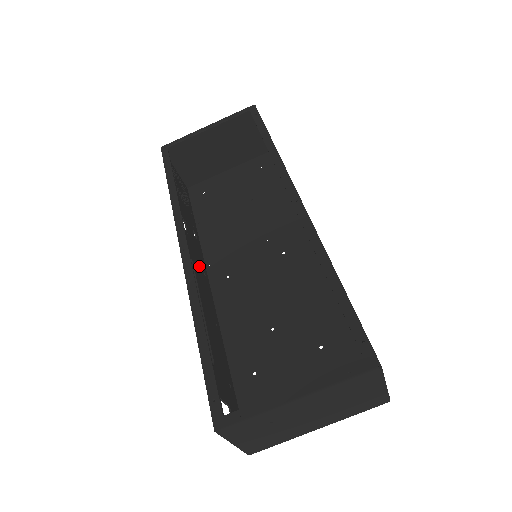
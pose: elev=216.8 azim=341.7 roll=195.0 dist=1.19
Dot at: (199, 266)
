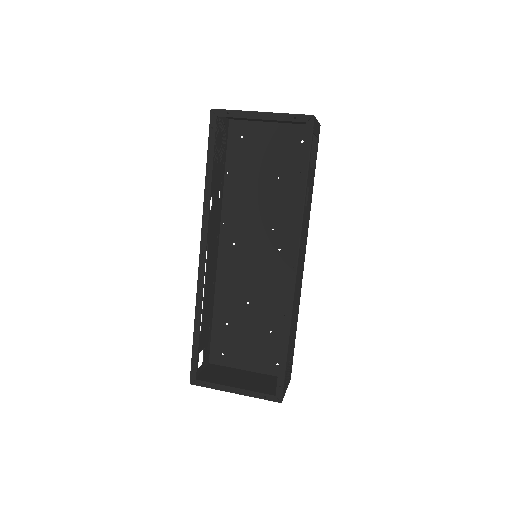
Dot at: (214, 237)
